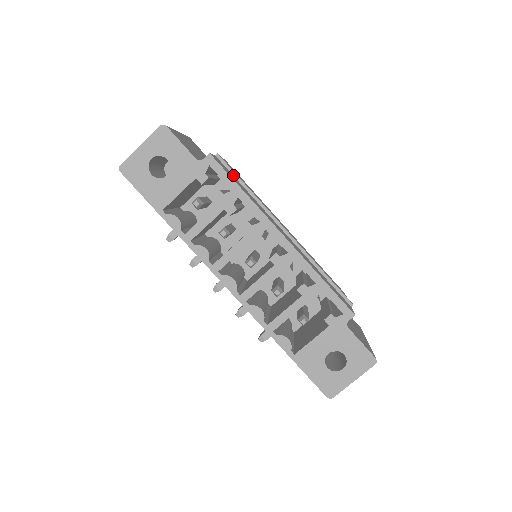
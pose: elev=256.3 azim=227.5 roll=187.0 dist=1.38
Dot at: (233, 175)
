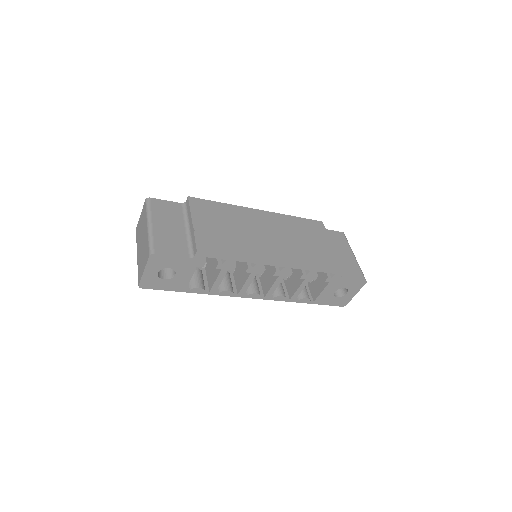
Dot at: (215, 236)
